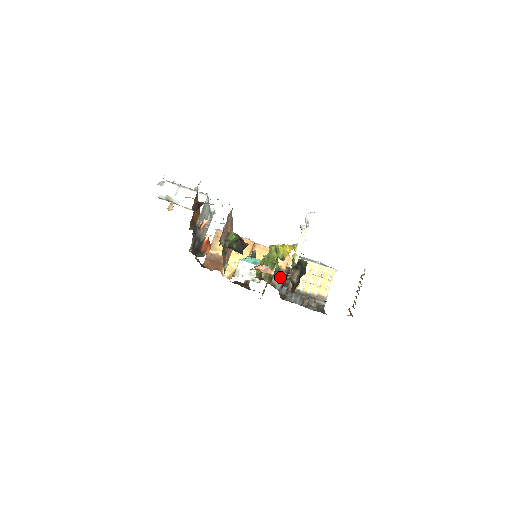
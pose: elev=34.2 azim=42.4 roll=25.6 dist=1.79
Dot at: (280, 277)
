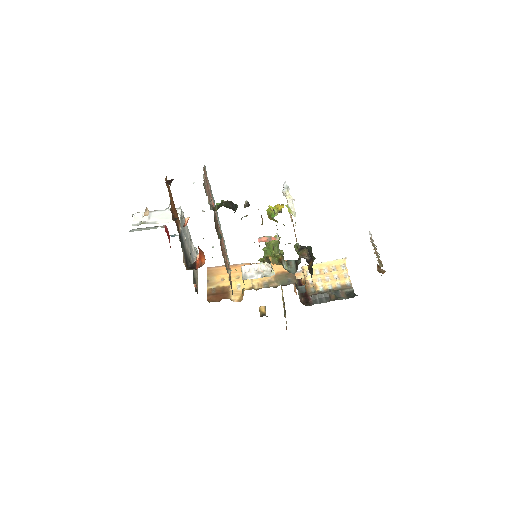
Dot at: (290, 263)
